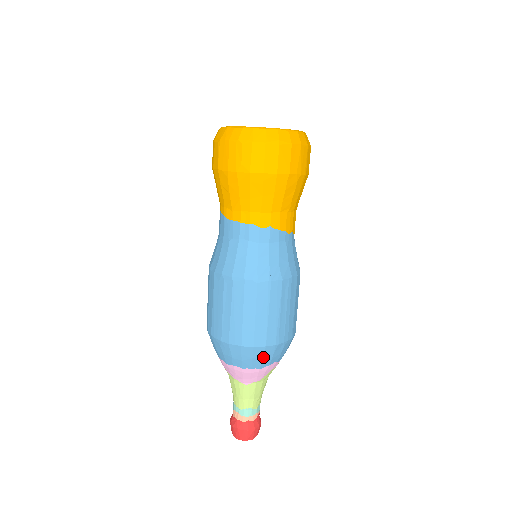
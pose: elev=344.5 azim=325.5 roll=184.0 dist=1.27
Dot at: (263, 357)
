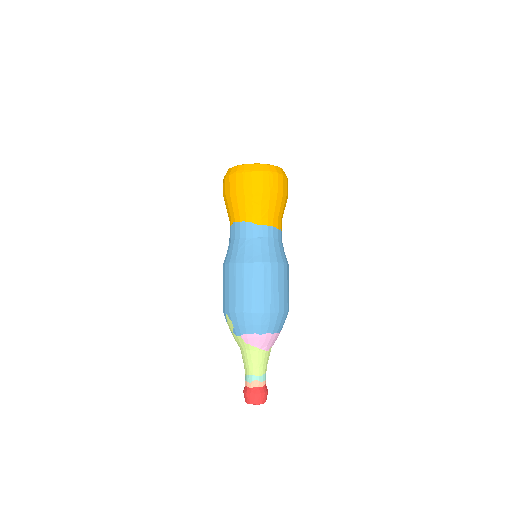
Dot at: (284, 321)
